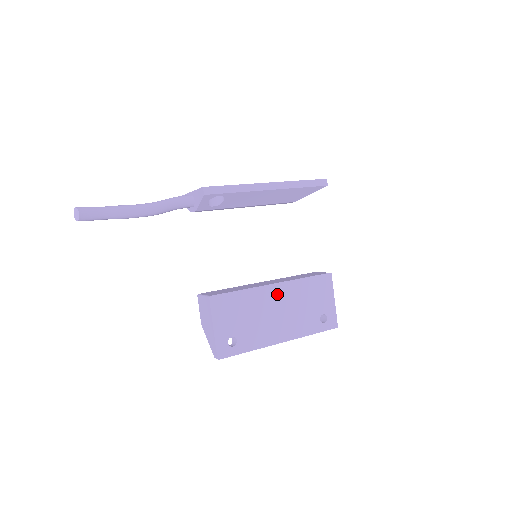
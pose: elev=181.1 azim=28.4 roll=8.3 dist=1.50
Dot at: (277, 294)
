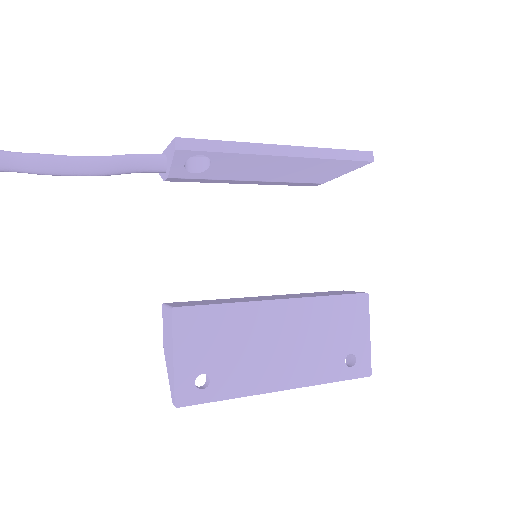
Dot at: (281, 316)
